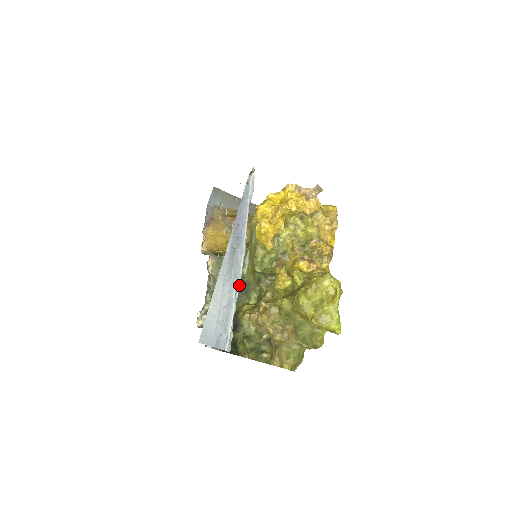
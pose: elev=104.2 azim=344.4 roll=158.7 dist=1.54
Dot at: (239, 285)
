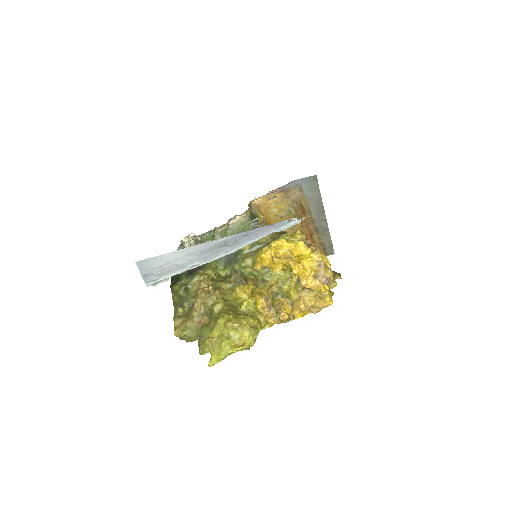
Dot at: (232, 253)
